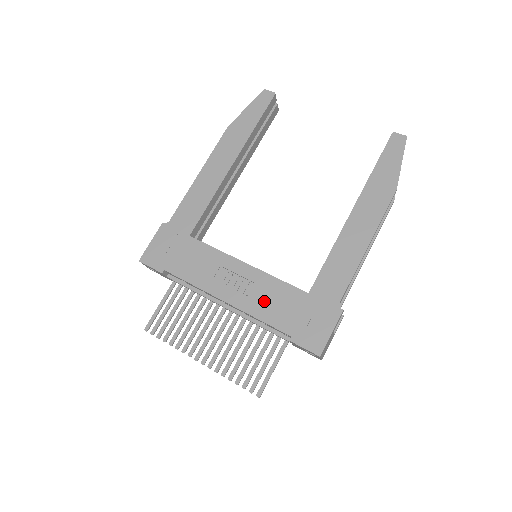
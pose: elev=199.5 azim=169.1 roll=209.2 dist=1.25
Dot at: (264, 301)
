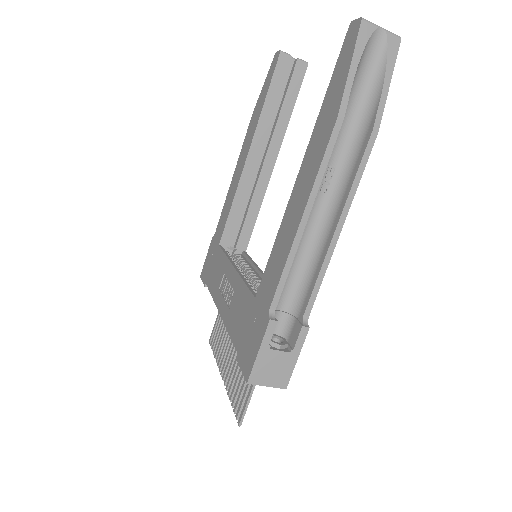
Dot at: (234, 311)
